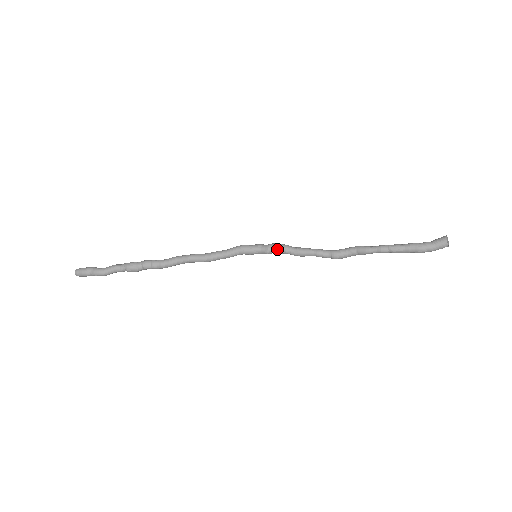
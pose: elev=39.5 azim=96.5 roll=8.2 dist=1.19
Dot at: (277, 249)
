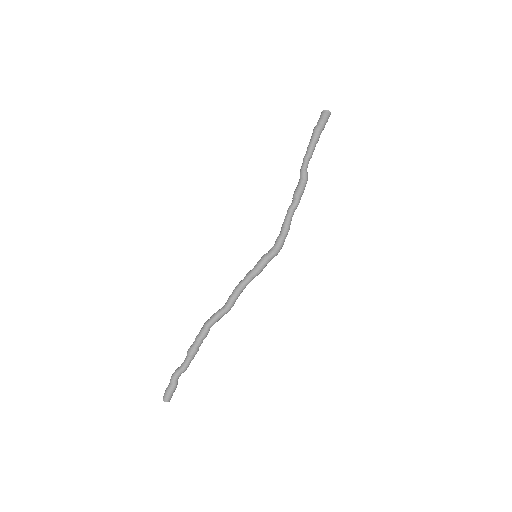
Dot at: (274, 245)
